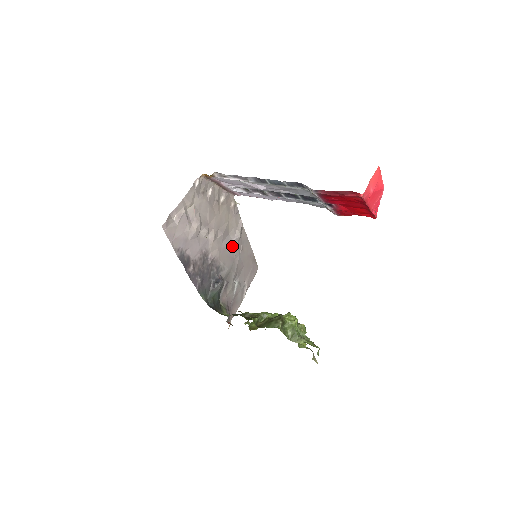
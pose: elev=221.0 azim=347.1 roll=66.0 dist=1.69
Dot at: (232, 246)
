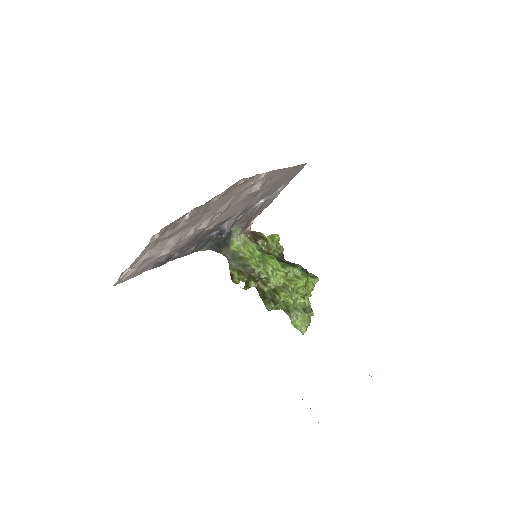
Dot at: (247, 197)
